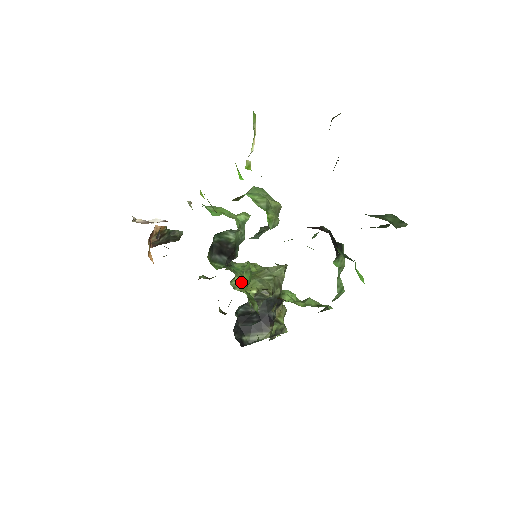
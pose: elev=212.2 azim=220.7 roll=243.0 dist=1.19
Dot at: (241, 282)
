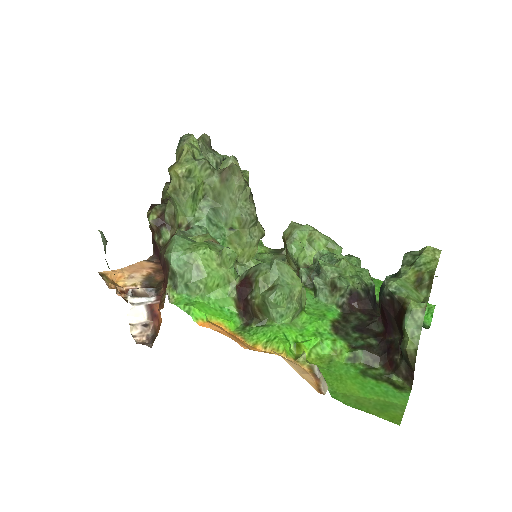
Dot at: (241, 255)
